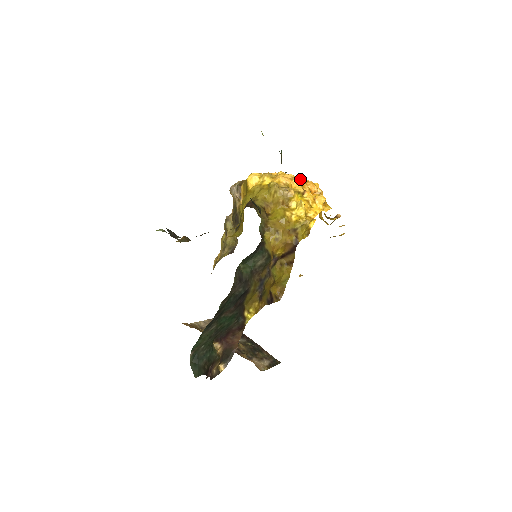
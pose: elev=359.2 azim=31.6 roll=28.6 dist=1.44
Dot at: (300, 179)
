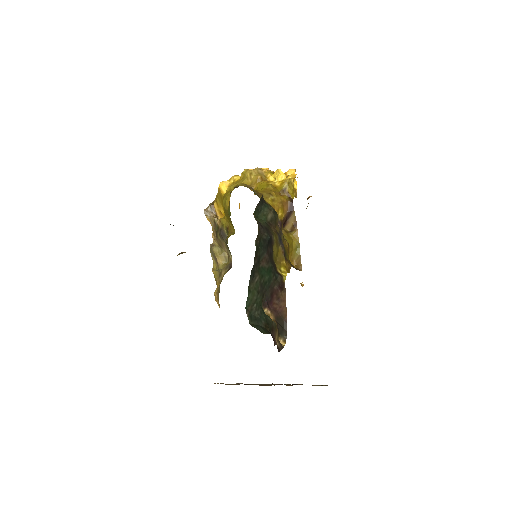
Dot at: (265, 168)
